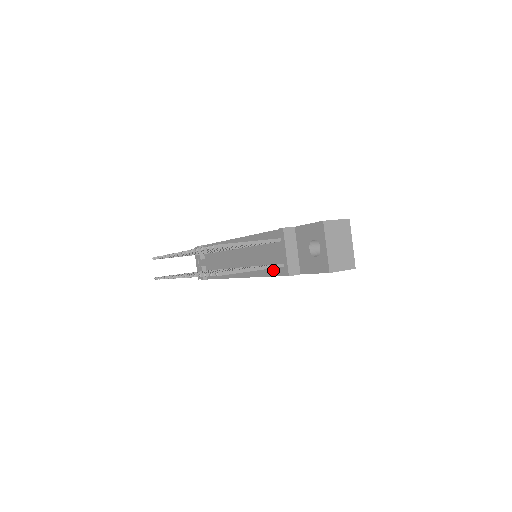
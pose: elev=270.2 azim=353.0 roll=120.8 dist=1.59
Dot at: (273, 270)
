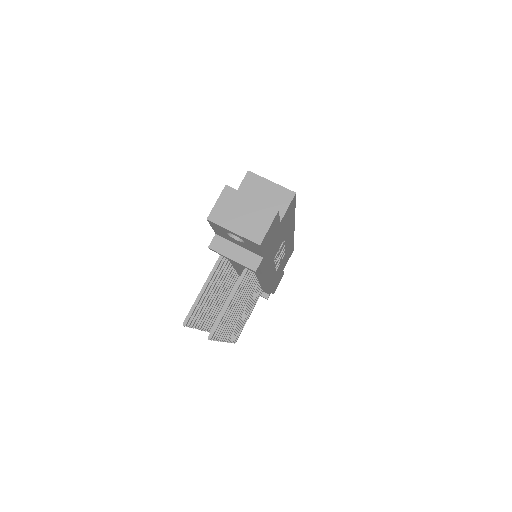
Dot at: occluded
